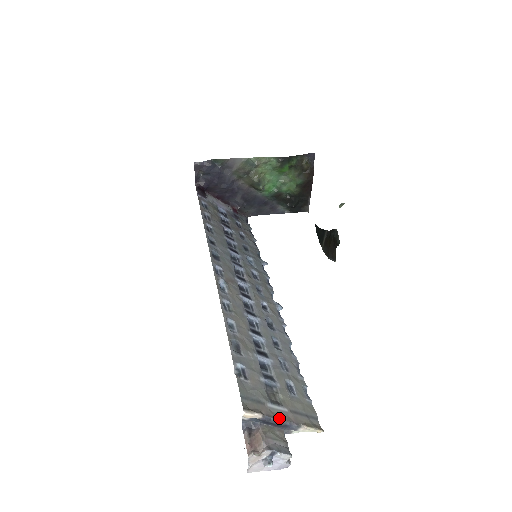
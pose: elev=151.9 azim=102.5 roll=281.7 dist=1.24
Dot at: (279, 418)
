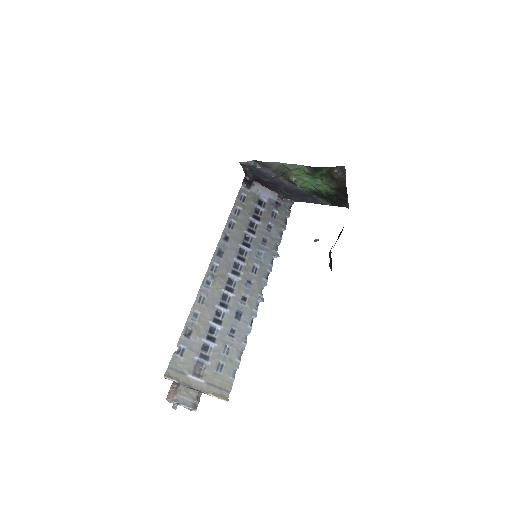
Dot at: (192, 386)
